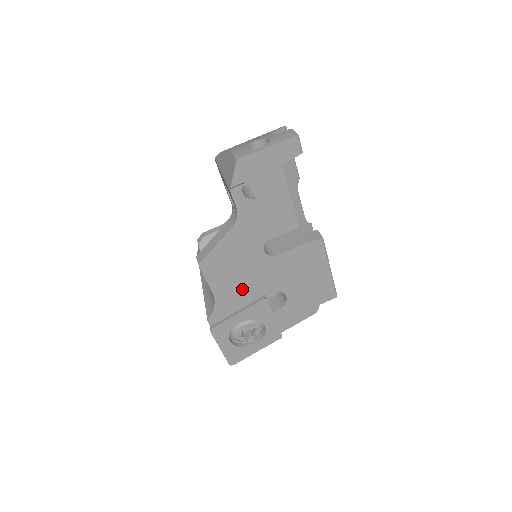
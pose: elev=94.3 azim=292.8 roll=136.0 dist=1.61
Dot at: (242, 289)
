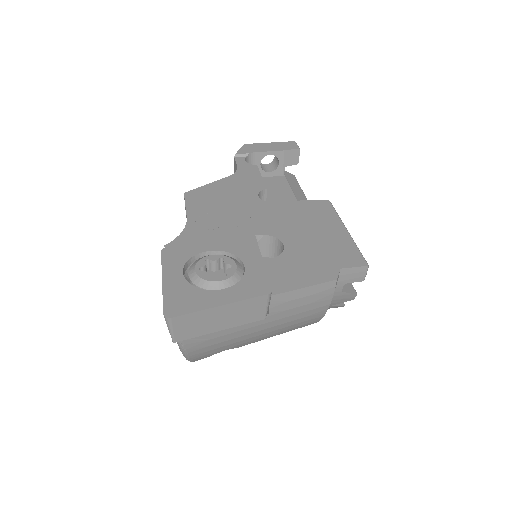
Dot at: (224, 224)
